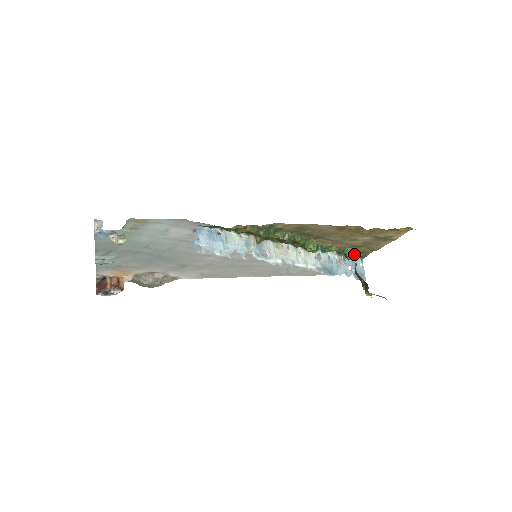
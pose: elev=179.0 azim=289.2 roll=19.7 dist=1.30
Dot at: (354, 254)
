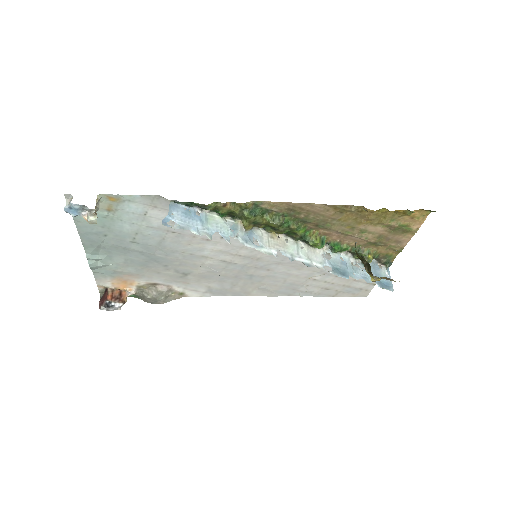
Dot at: (372, 255)
